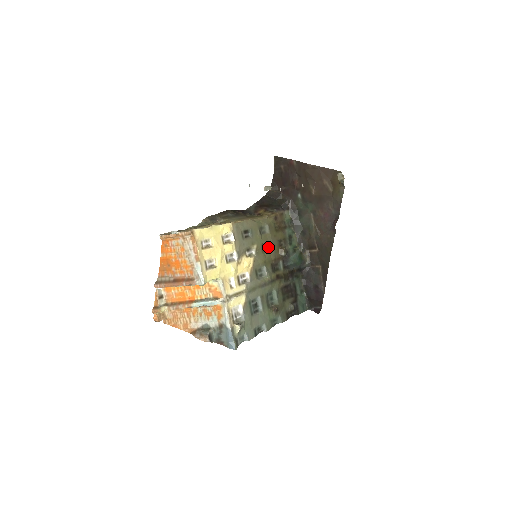
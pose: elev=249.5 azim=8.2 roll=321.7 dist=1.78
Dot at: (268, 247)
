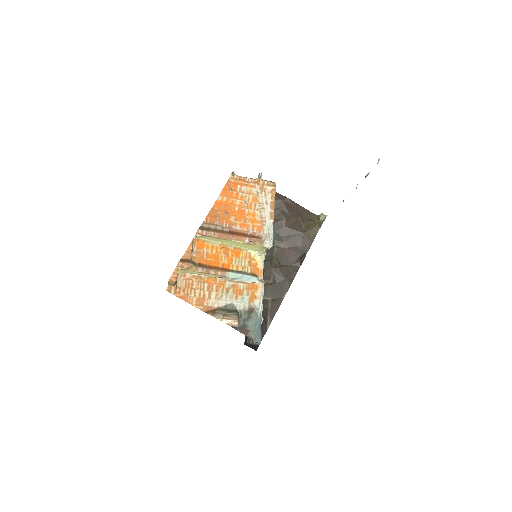
Dot at: occluded
